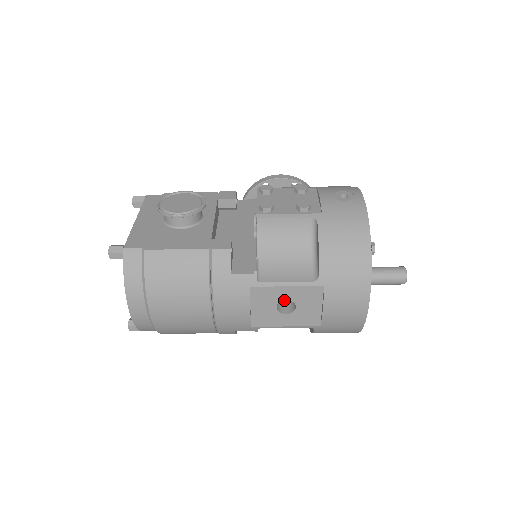
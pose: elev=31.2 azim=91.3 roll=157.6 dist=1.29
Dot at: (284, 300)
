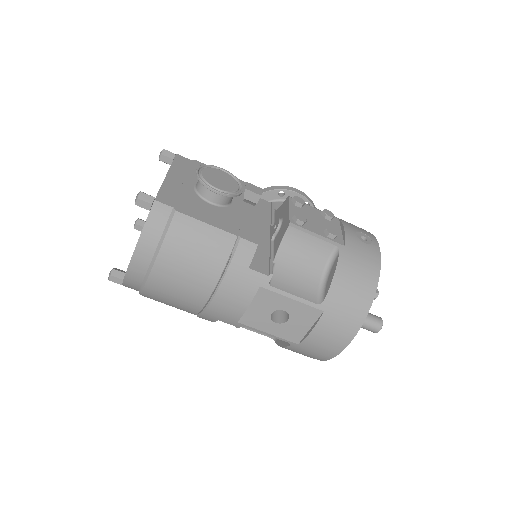
Dot at: occluded
